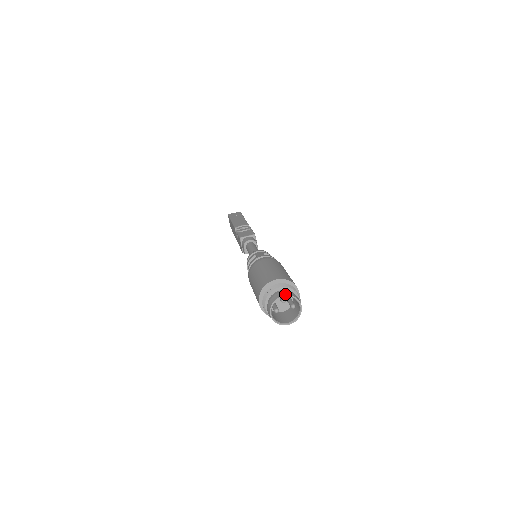
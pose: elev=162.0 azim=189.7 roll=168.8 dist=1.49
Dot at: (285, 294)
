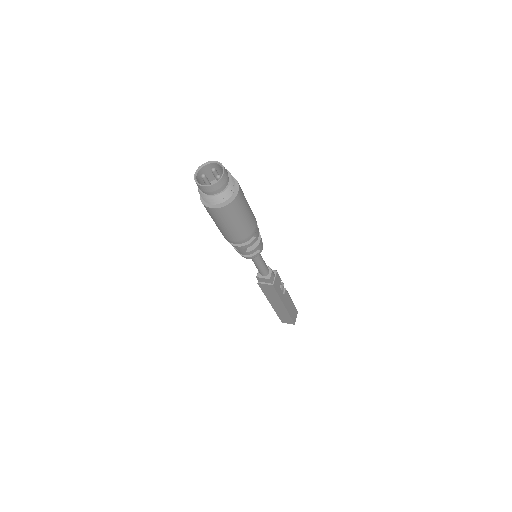
Dot at: (217, 162)
